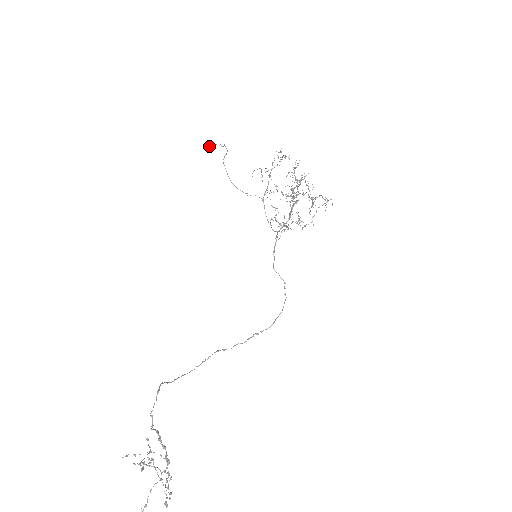
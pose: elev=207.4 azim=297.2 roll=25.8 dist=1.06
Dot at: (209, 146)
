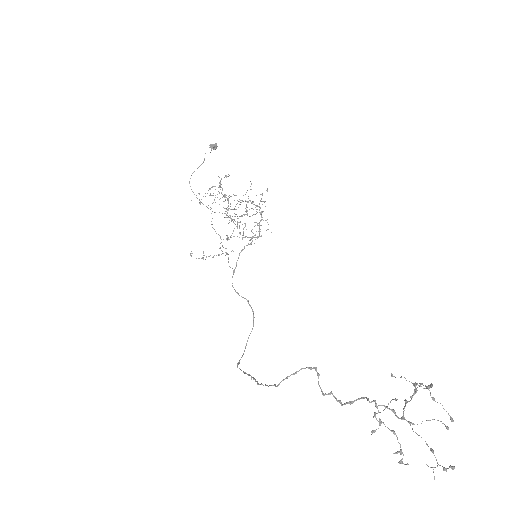
Dot at: (216, 144)
